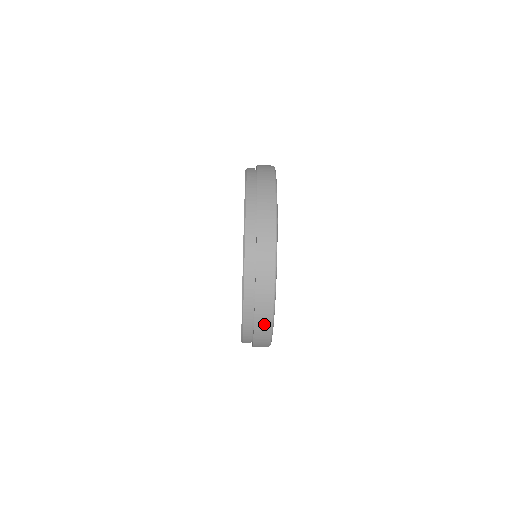
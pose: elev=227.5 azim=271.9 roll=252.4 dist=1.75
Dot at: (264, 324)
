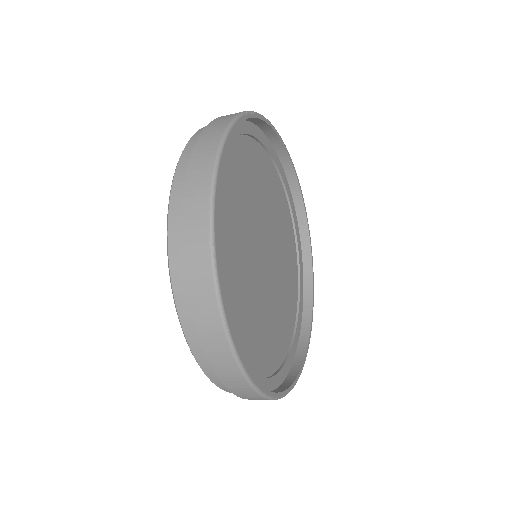
Dot at: occluded
